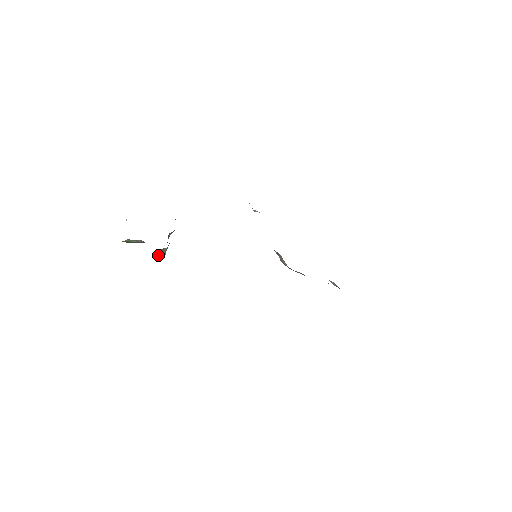
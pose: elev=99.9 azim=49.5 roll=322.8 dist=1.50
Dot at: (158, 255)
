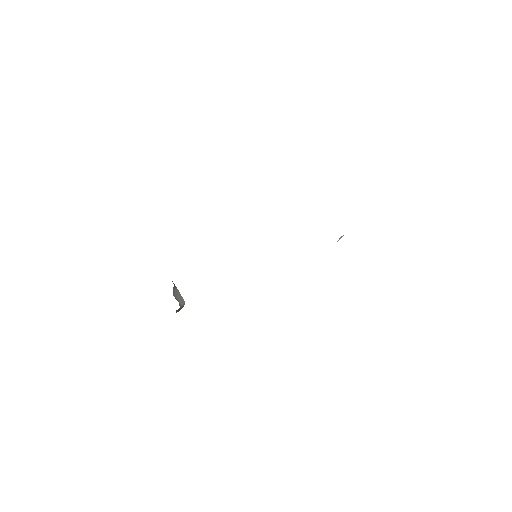
Dot at: (179, 310)
